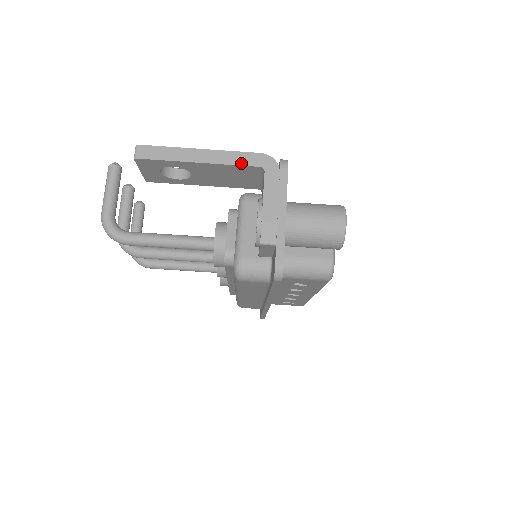
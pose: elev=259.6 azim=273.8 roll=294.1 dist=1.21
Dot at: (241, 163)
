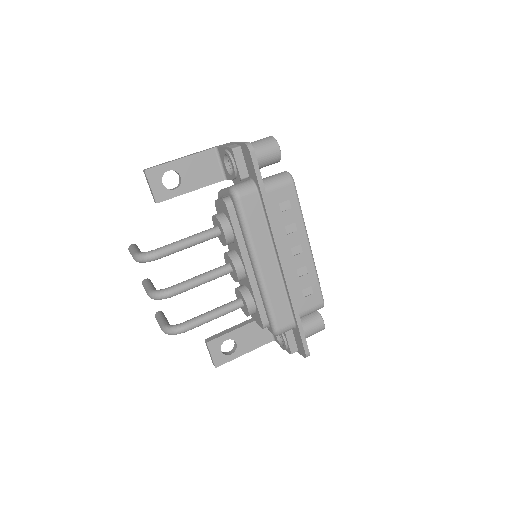
Dot at: (203, 151)
